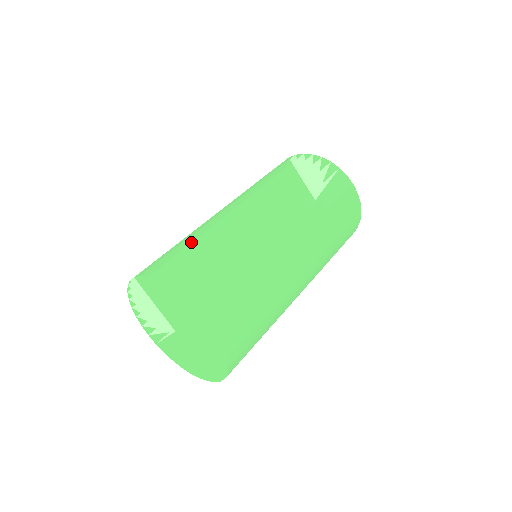
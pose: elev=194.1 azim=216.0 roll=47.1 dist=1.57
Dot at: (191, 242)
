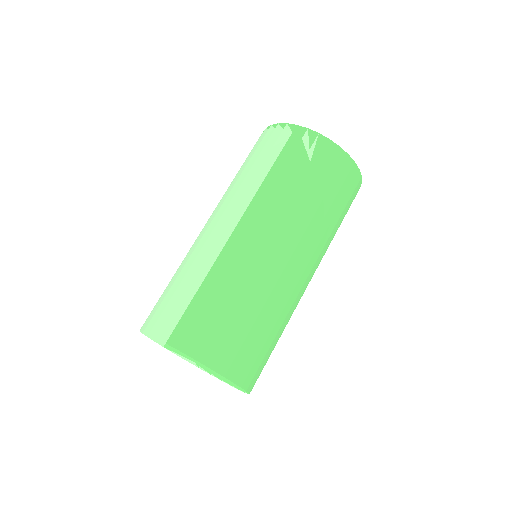
Dot at: (218, 305)
